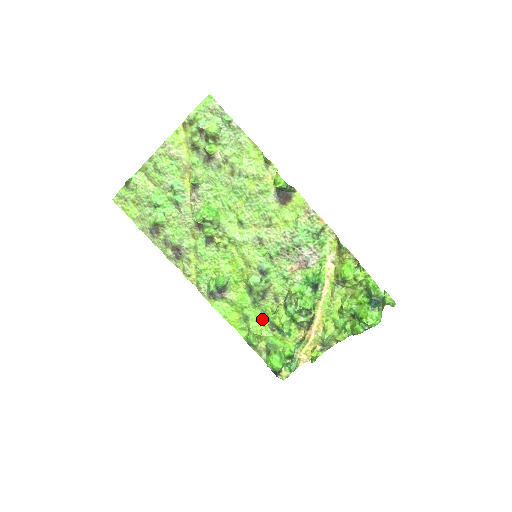
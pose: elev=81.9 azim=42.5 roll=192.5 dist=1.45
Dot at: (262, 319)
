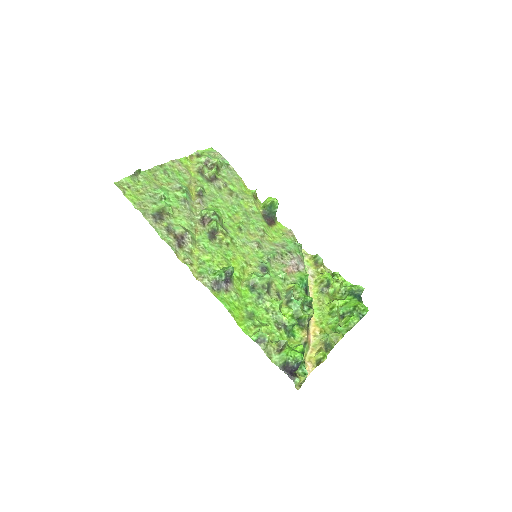
Dot at: (267, 316)
